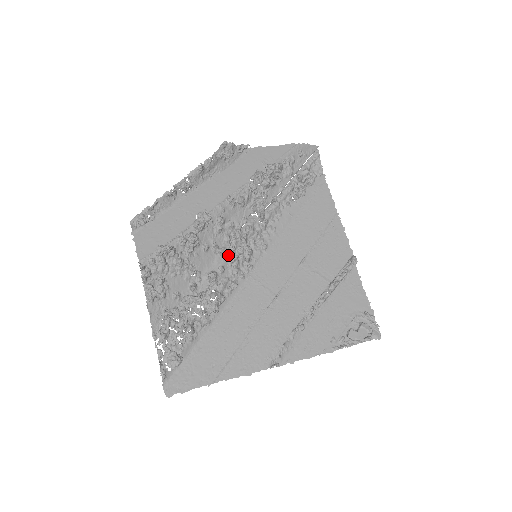
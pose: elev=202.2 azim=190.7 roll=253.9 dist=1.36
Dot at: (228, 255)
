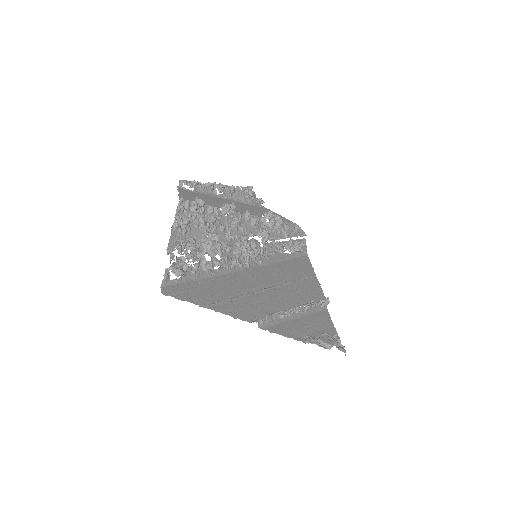
Dot at: (235, 245)
